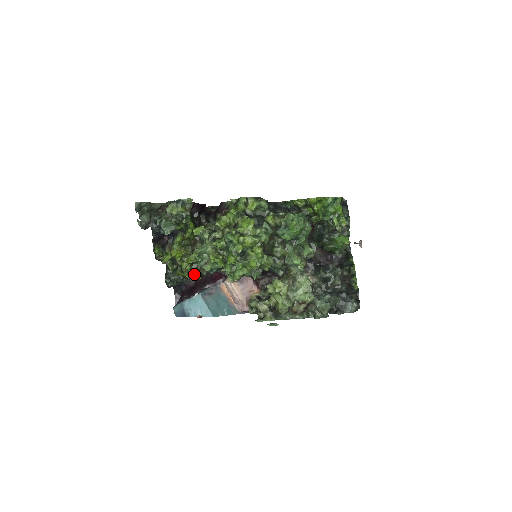
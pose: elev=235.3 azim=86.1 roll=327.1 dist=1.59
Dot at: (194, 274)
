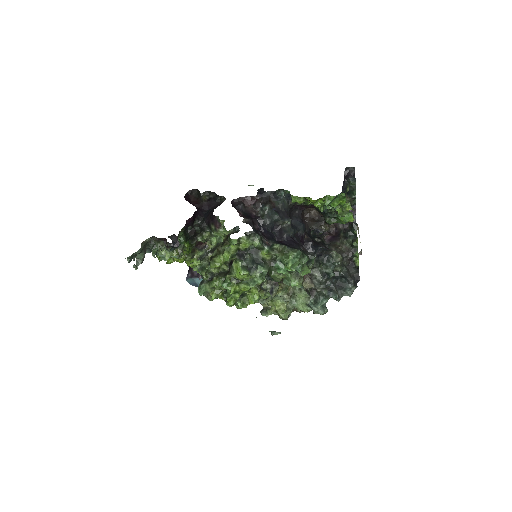
Dot at: occluded
